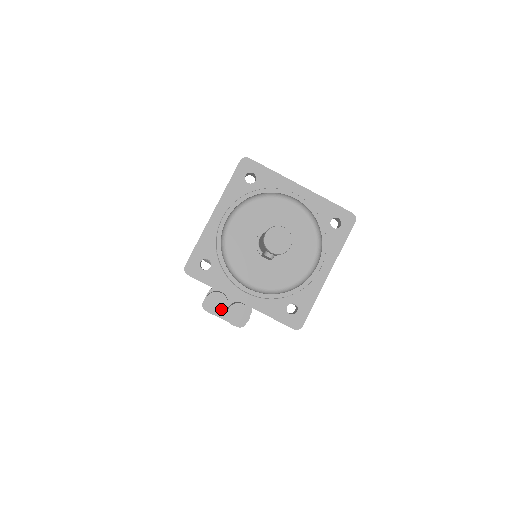
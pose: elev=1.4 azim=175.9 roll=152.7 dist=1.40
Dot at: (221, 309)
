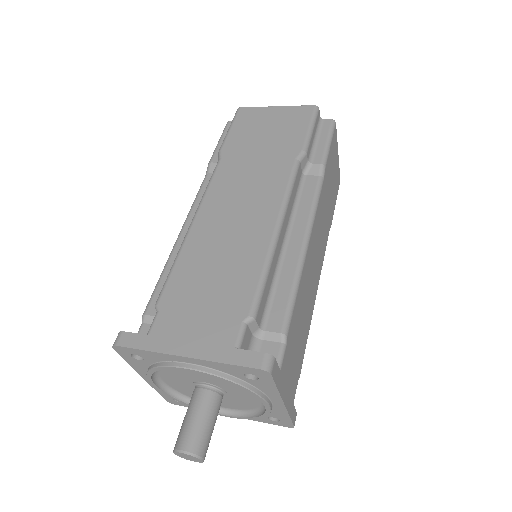
Dot at: occluded
